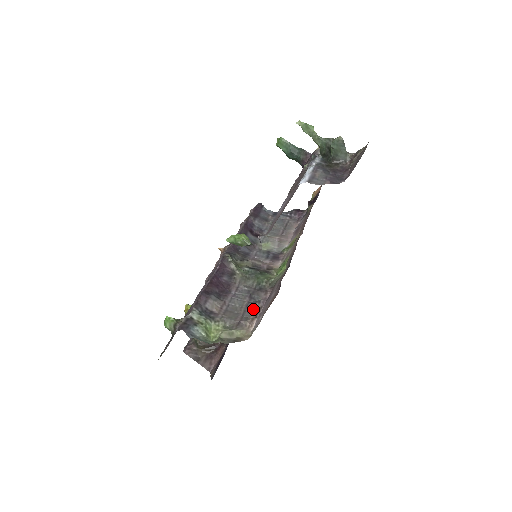
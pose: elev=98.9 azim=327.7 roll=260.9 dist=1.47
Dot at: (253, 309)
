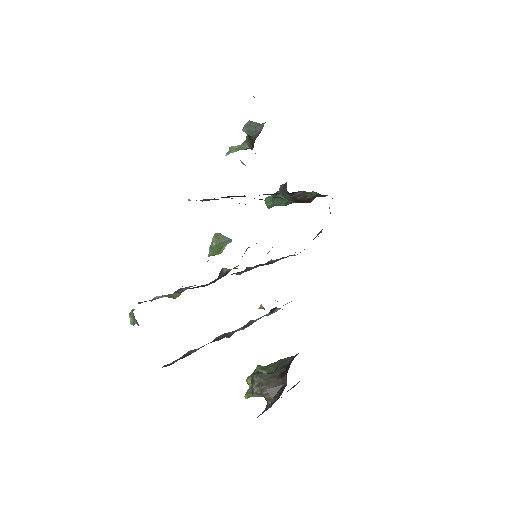
Dot at: occluded
